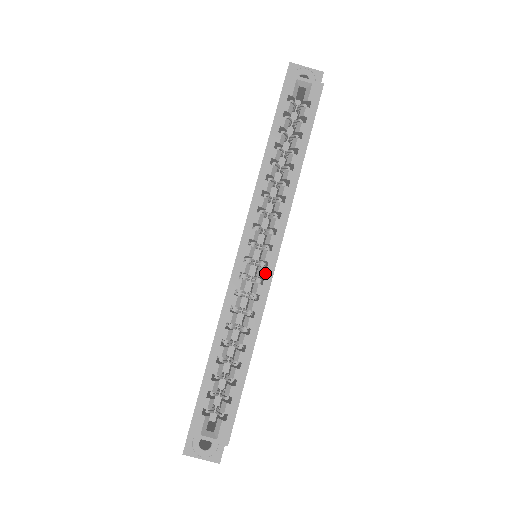
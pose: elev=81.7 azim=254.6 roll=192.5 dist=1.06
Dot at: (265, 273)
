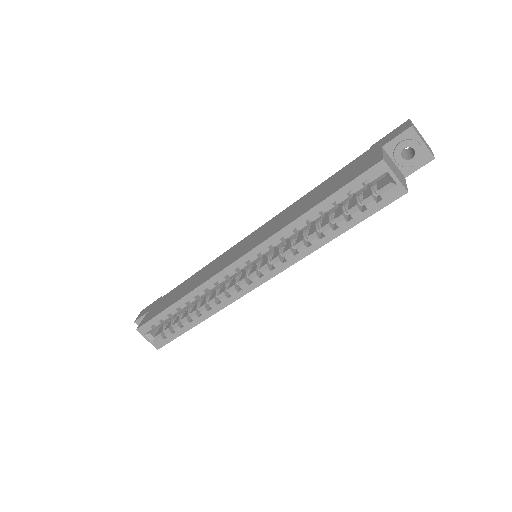
Dot at: (245, 287)
